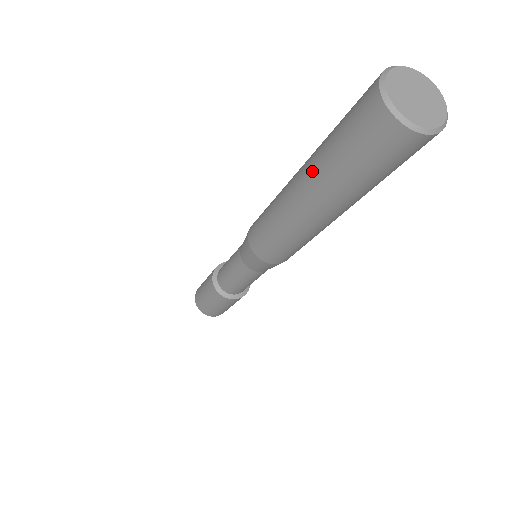
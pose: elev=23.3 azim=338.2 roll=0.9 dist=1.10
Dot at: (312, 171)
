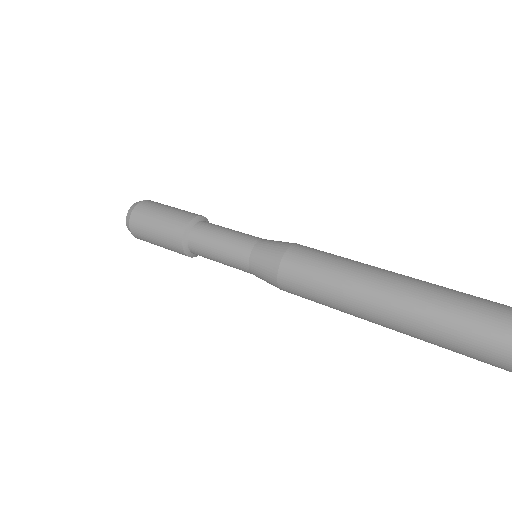
Dot at: (414, 314)
